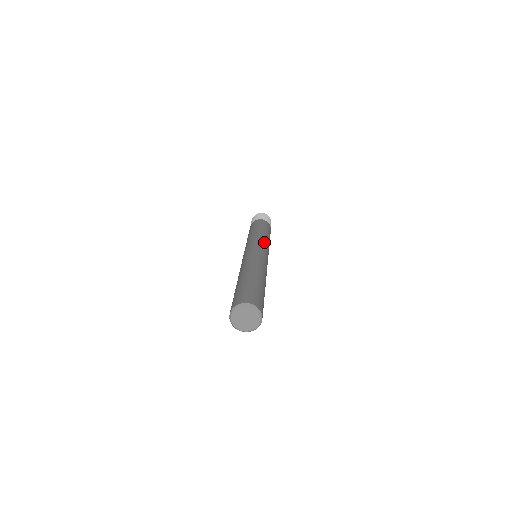
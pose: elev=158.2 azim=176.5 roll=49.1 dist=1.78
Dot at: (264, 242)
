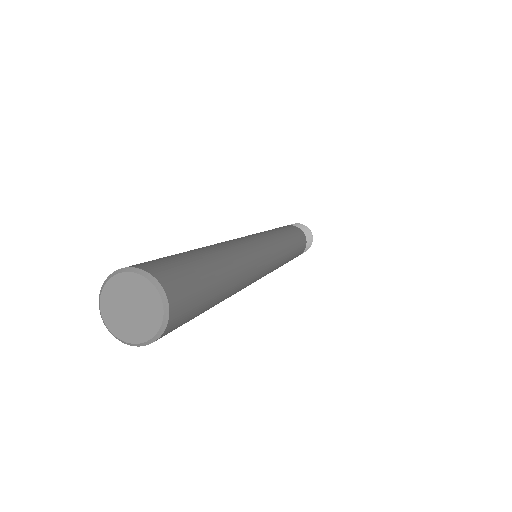
Dot at: (277, 239)
